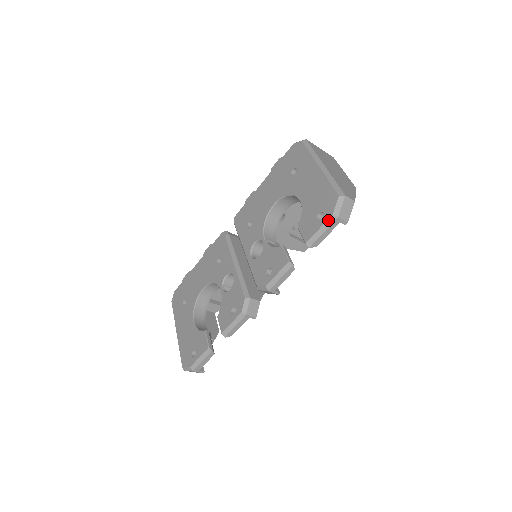
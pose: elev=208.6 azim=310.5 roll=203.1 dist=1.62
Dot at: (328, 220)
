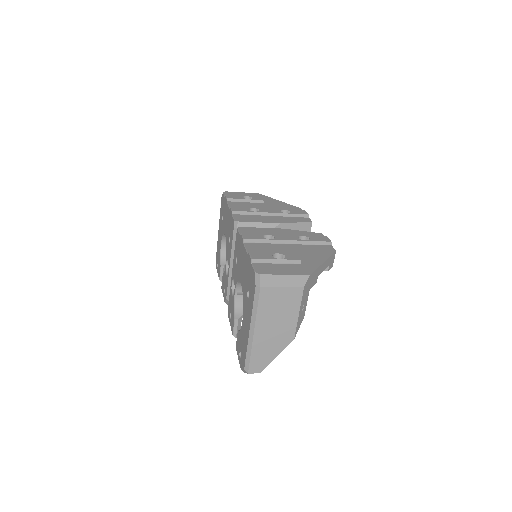
Dot at: (240, 365)
